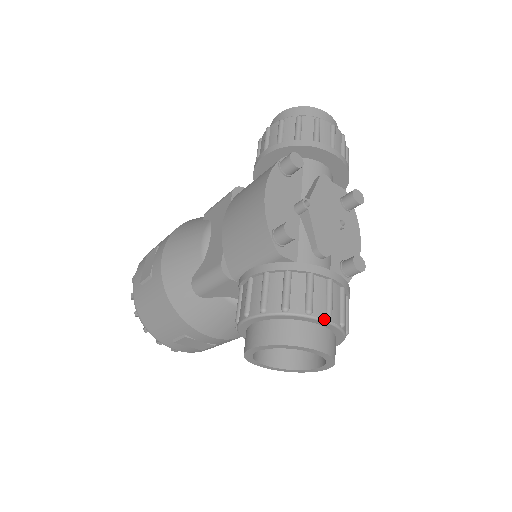
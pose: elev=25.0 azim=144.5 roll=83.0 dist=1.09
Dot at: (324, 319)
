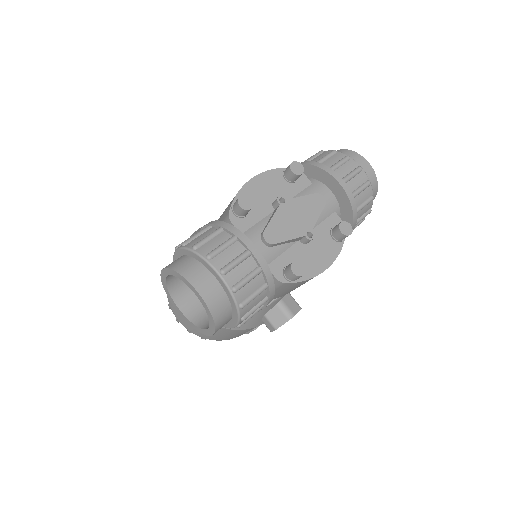
Dot at: (217, 270)
